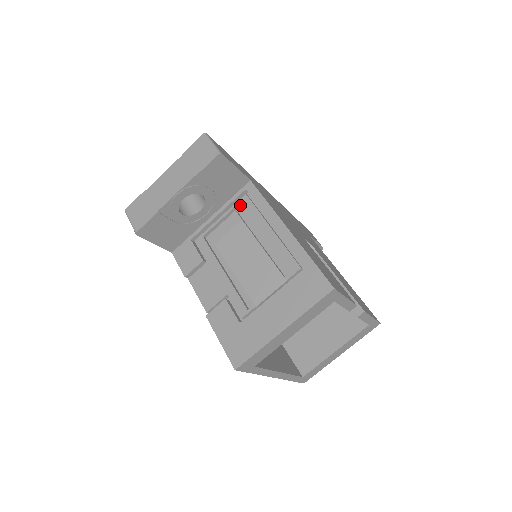
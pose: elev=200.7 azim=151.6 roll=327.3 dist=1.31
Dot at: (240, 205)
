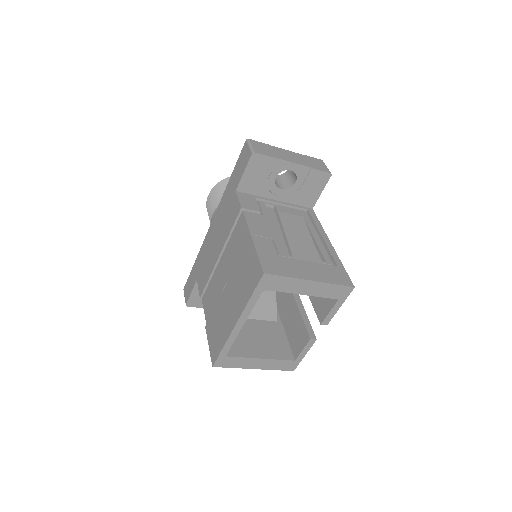
Dot at: occluded
